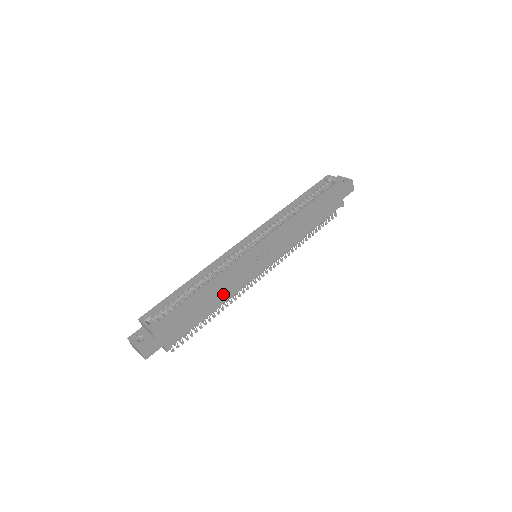
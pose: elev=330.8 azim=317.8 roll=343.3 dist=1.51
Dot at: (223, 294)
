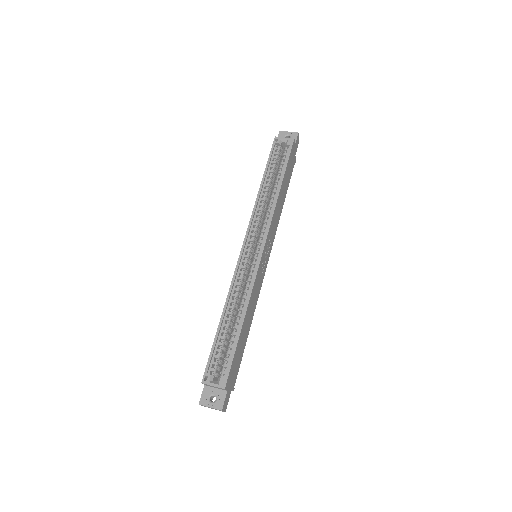
Dot at: (252, 311)
